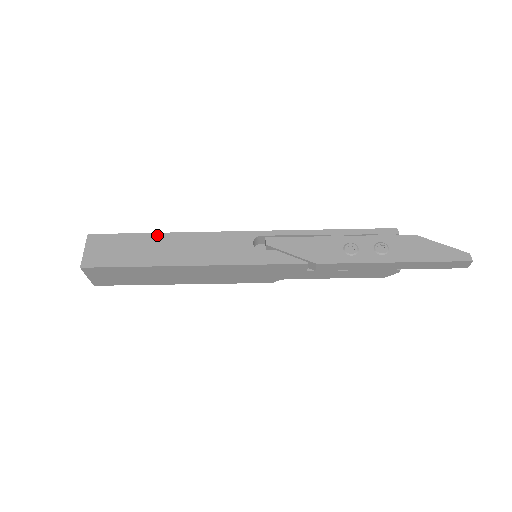
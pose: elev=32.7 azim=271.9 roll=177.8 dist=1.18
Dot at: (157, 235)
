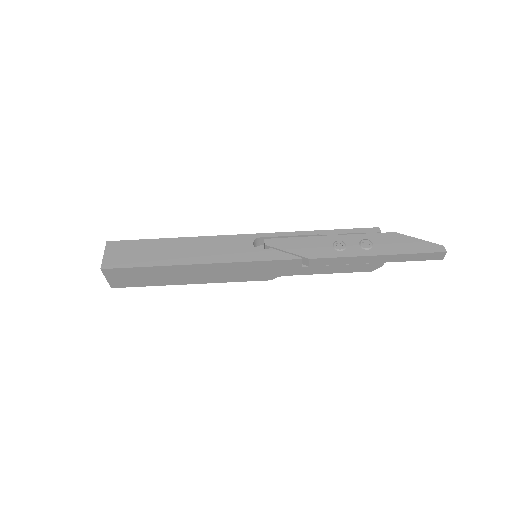
Dot at: (168, 240)
